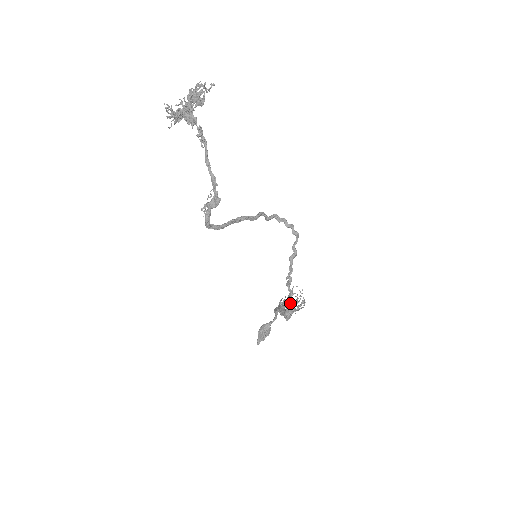
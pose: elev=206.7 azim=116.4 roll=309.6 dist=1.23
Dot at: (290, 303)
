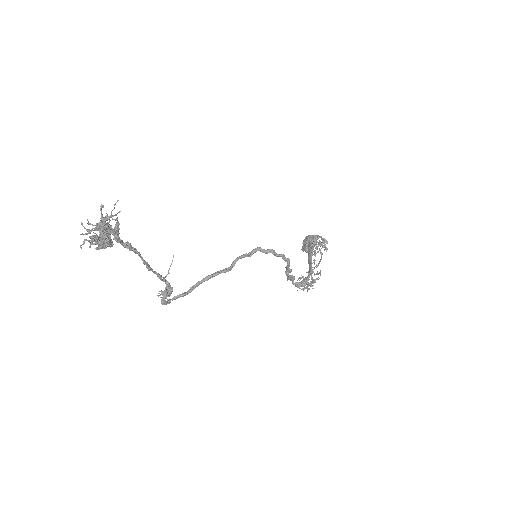
Dot at: (298, 285)
